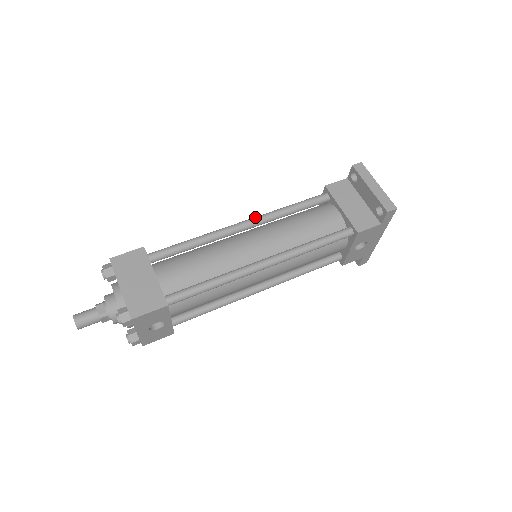
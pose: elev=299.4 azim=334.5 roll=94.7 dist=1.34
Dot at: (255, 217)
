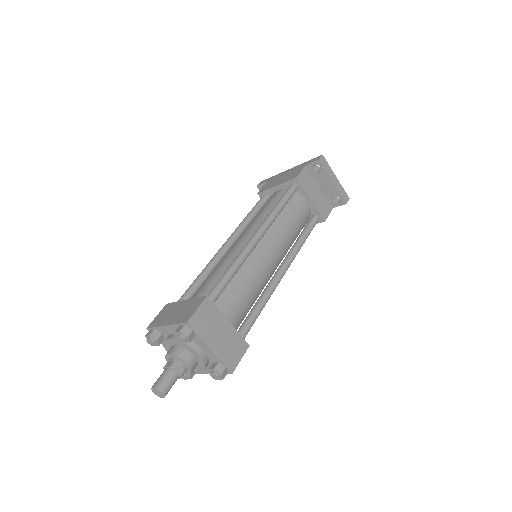
Dot at: (264, 226)
